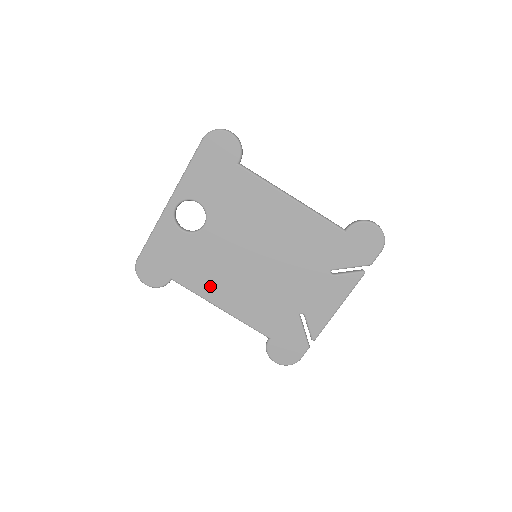
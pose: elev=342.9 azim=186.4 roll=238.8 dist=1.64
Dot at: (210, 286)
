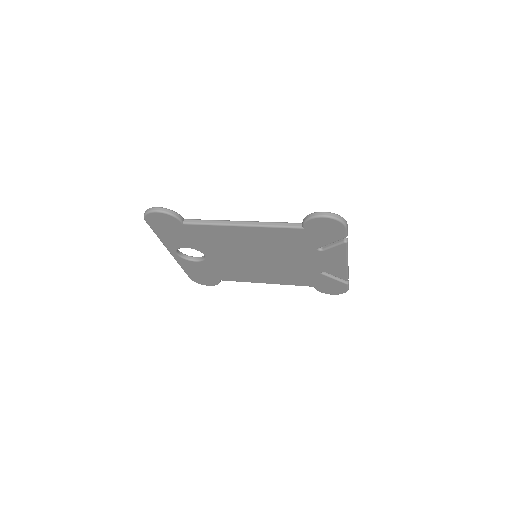
Dot at: (245, 277)
